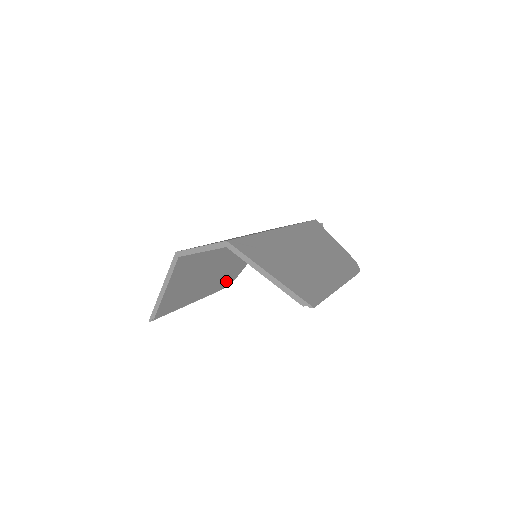
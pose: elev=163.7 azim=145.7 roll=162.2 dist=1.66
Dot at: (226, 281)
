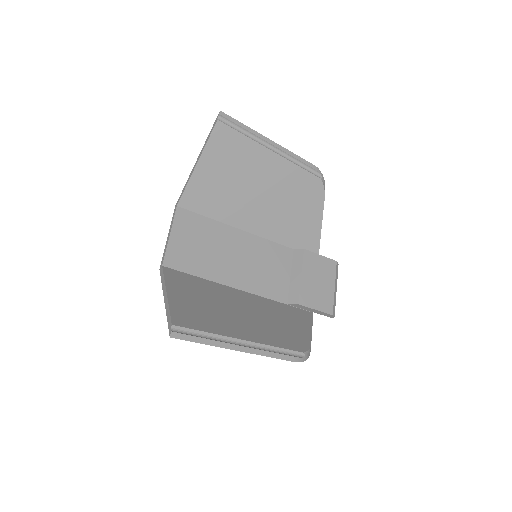
Dot at: (291, 342)
